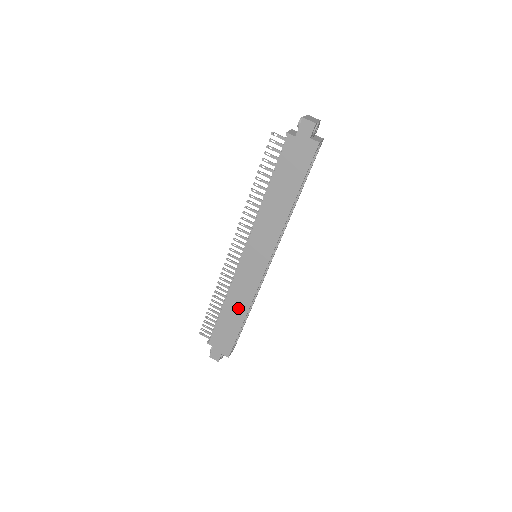
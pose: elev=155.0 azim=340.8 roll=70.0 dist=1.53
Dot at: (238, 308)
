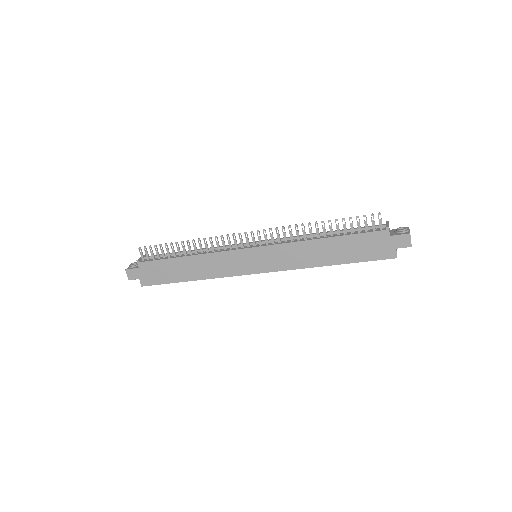
Dot at: (197, 270)
